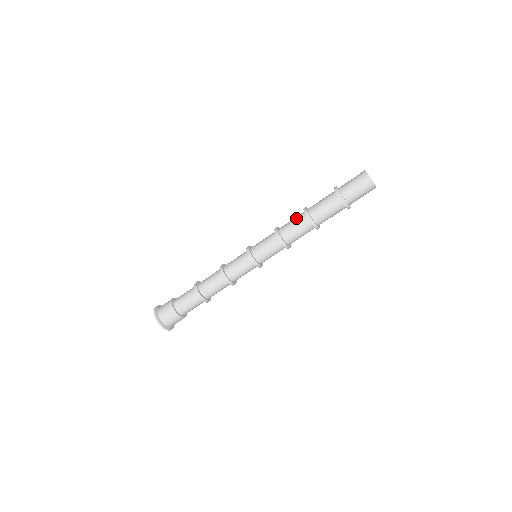
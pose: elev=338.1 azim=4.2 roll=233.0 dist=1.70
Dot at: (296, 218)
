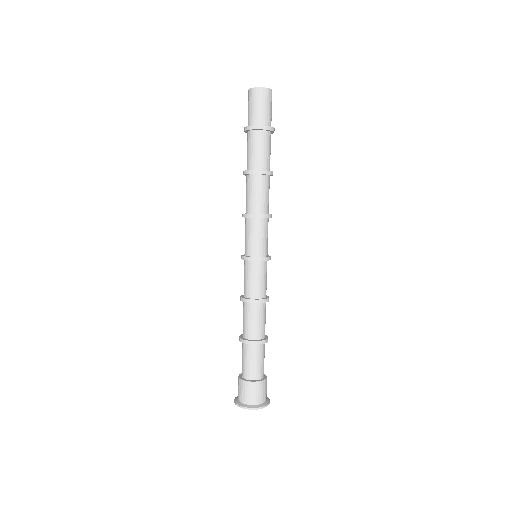
Dot at: (250, 187)
